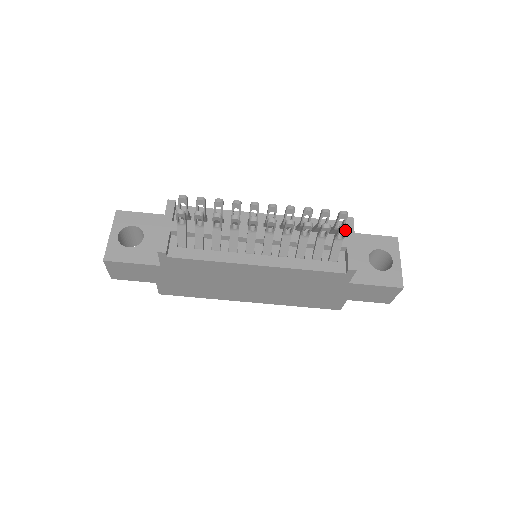
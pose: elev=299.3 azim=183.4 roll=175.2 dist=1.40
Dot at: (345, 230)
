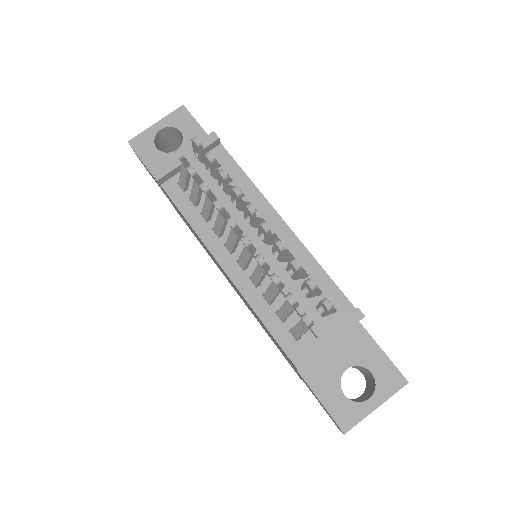
Dot at: (305, 322)
